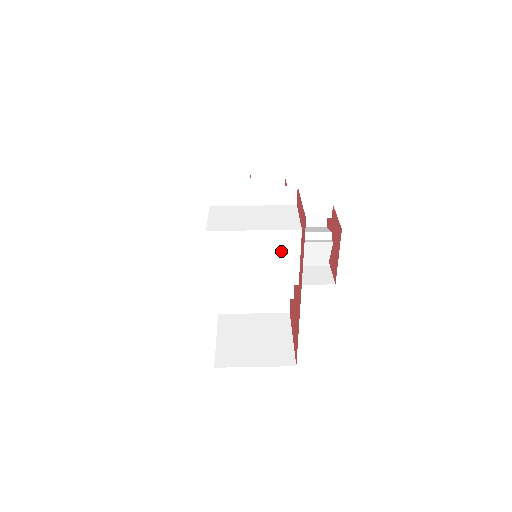
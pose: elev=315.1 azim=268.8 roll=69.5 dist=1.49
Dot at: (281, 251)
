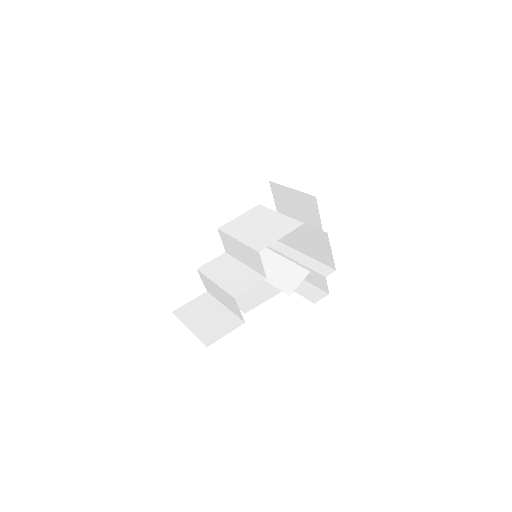
Dot at: (278, 229)
